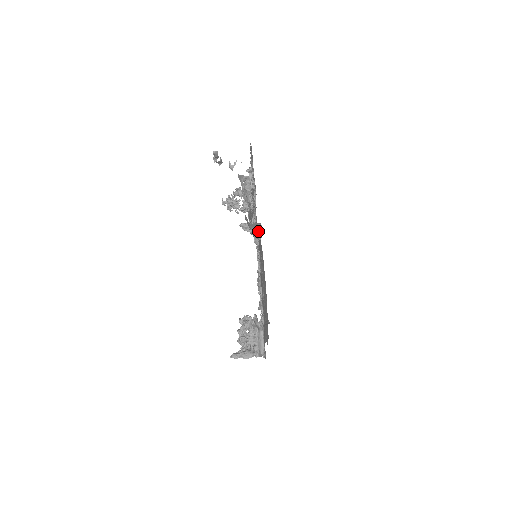
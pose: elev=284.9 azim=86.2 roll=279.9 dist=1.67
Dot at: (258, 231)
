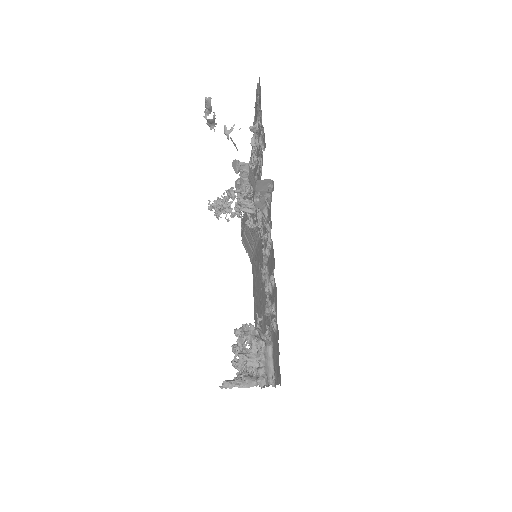
Dot at: occluded
